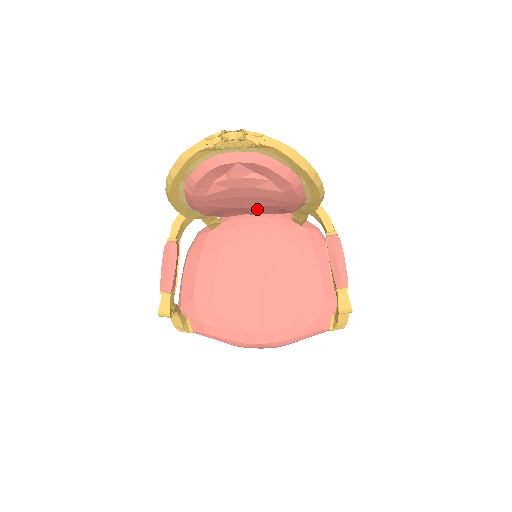
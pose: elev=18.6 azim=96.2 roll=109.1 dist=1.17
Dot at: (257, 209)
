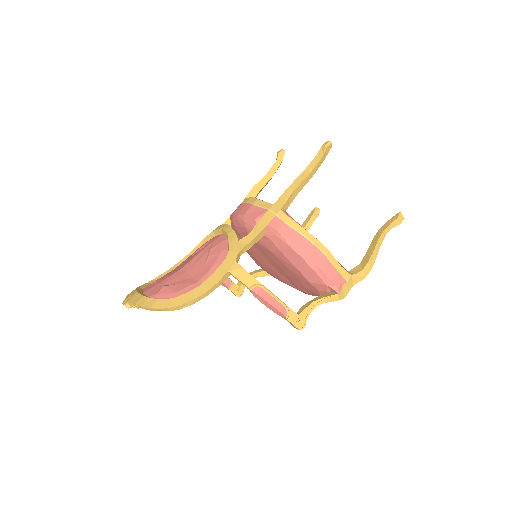
Dot at: occluded
